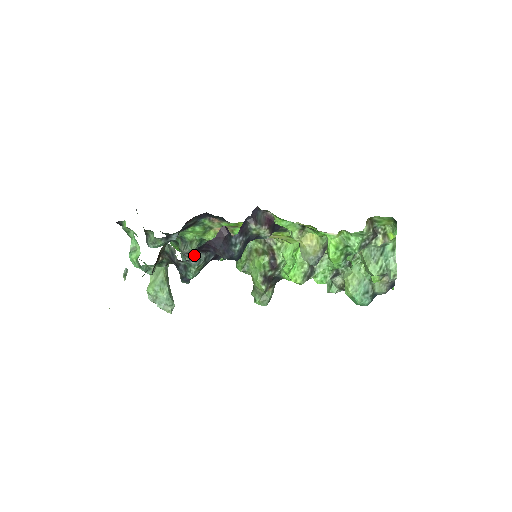
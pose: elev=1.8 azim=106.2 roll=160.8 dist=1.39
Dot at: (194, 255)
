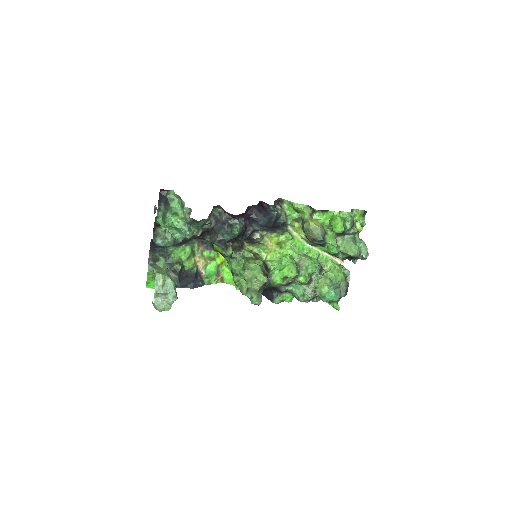
Dot at: (245, 211)
